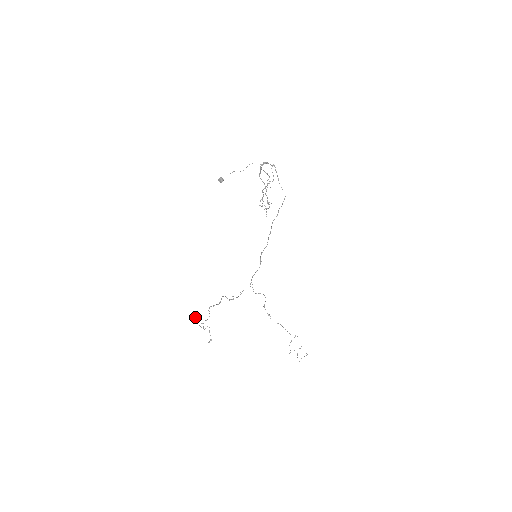
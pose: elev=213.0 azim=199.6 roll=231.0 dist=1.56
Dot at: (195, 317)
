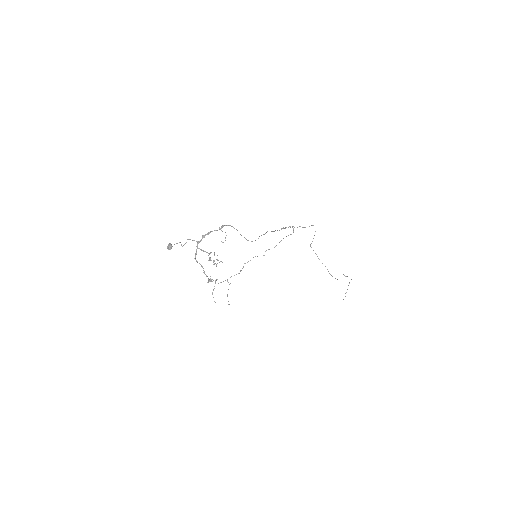
Dot at: occluded
